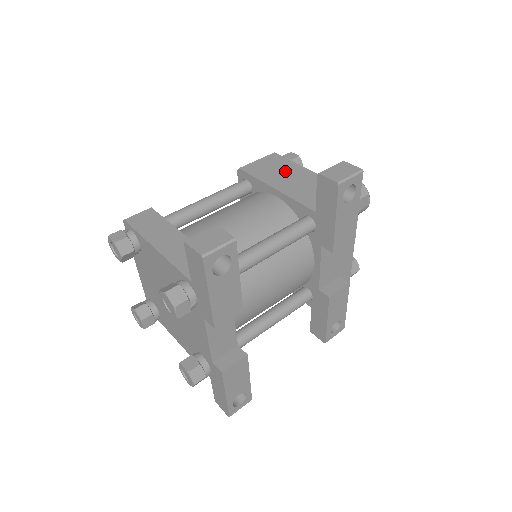
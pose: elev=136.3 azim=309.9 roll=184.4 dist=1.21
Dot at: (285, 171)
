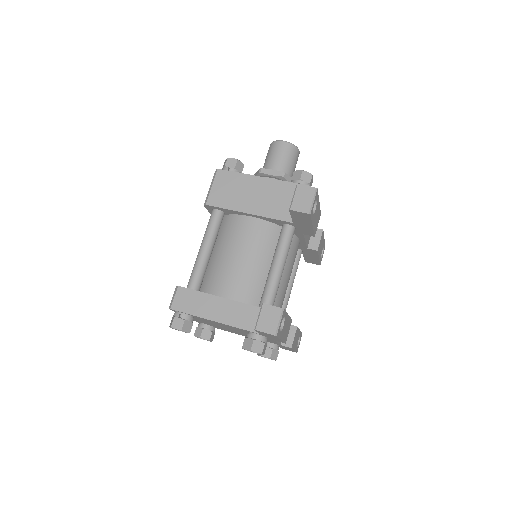
Dot at: (242, 189)
